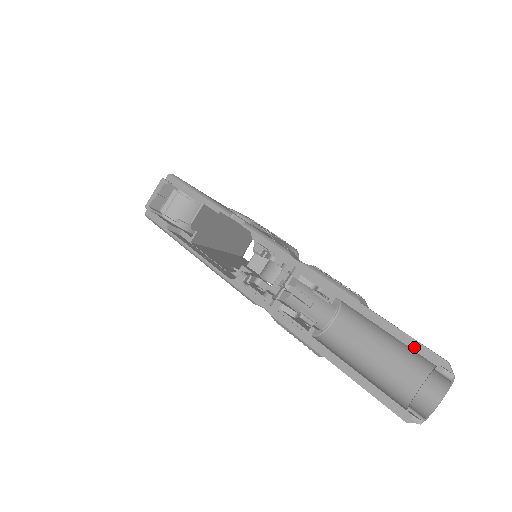
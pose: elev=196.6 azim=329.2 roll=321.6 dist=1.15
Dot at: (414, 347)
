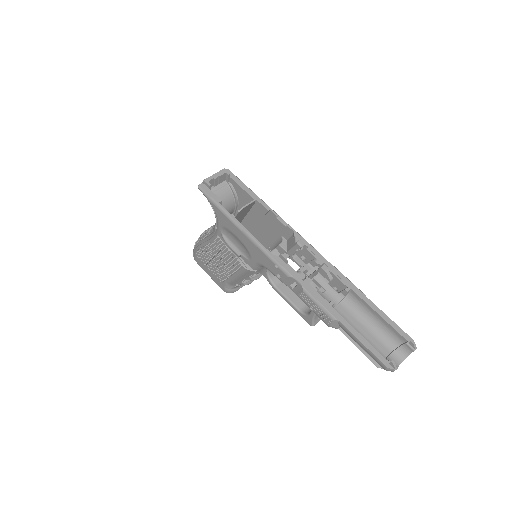
Dot at: (396, 328)
